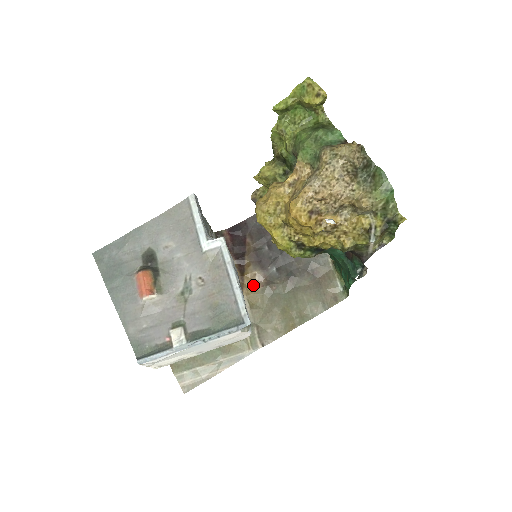
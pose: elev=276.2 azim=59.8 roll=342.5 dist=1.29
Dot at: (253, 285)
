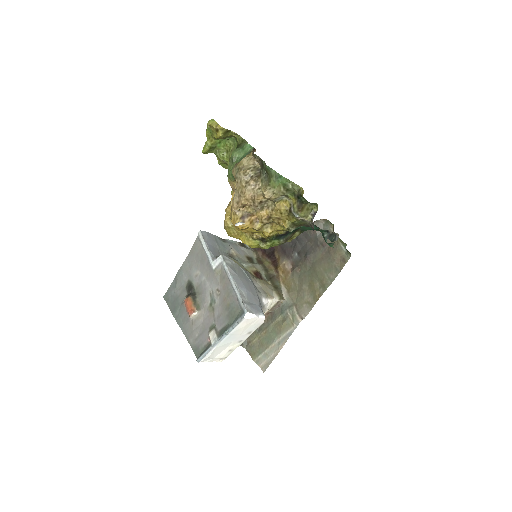
Dot at: (285, 273)
